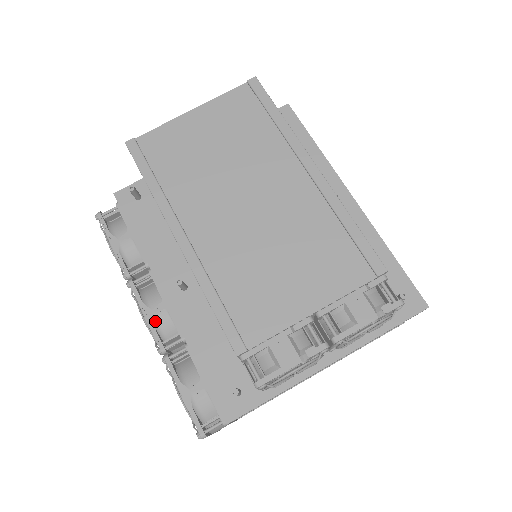
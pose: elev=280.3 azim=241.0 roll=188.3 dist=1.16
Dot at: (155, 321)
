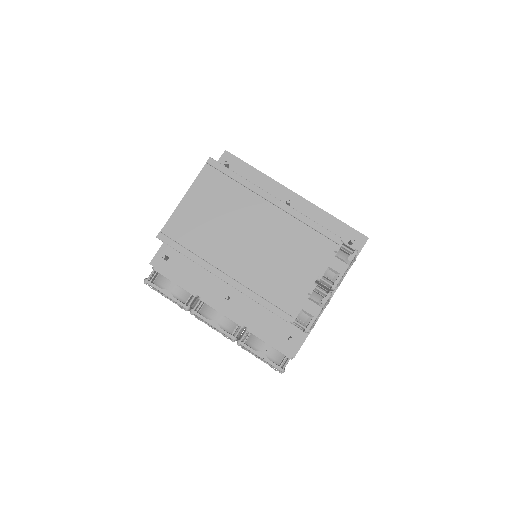
Dot at: (220, 325)
